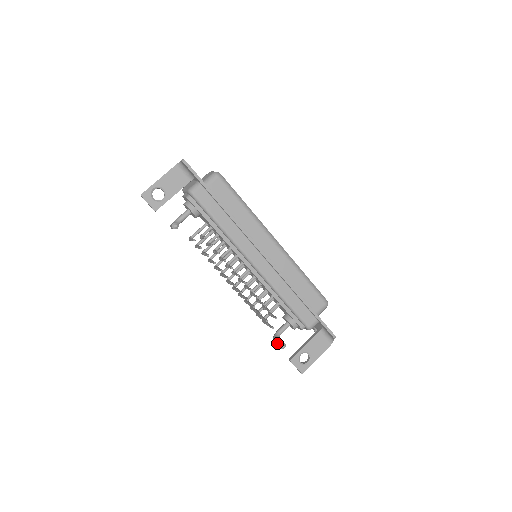
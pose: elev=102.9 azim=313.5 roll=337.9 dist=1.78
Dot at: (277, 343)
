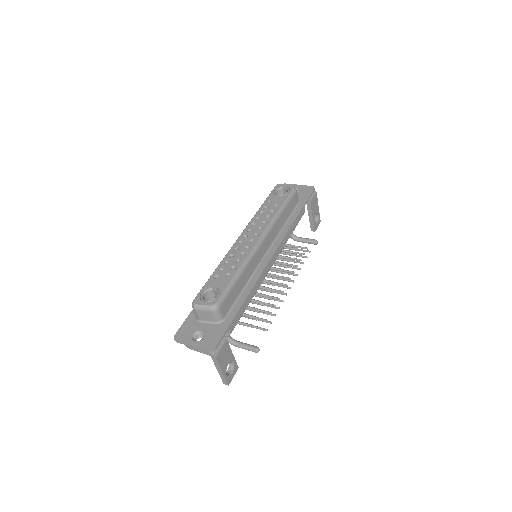
Dot at: occluded
